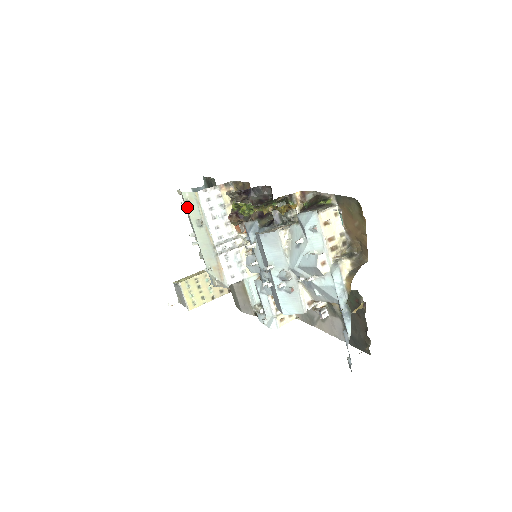
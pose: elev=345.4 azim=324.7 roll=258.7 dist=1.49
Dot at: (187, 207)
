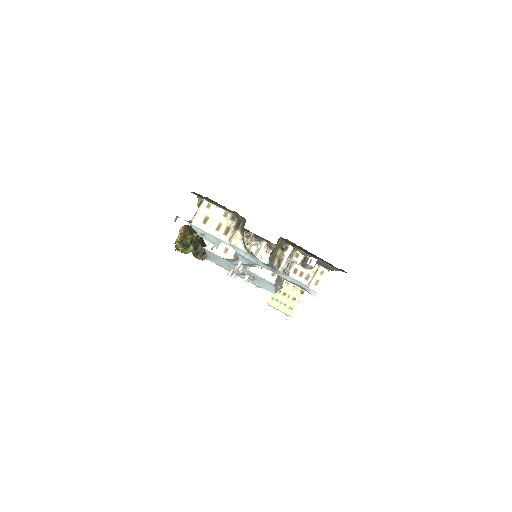
Dot at: occluded
